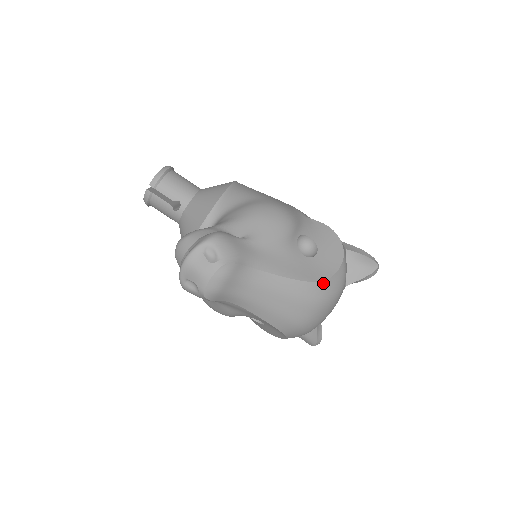
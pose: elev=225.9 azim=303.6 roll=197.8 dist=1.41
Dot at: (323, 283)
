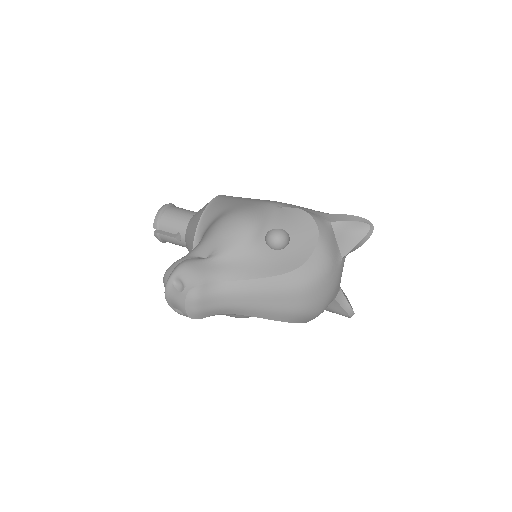
Dot at: (298, 270)
